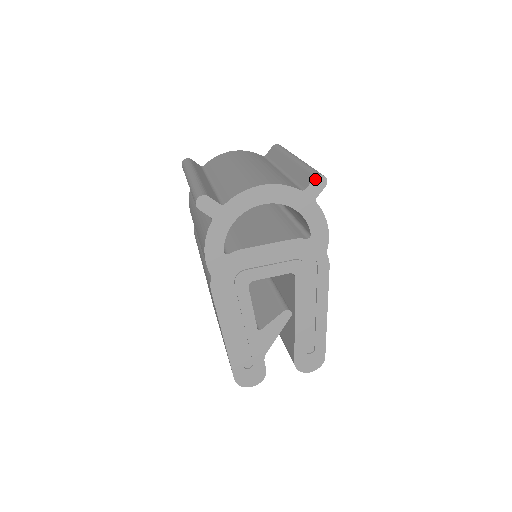
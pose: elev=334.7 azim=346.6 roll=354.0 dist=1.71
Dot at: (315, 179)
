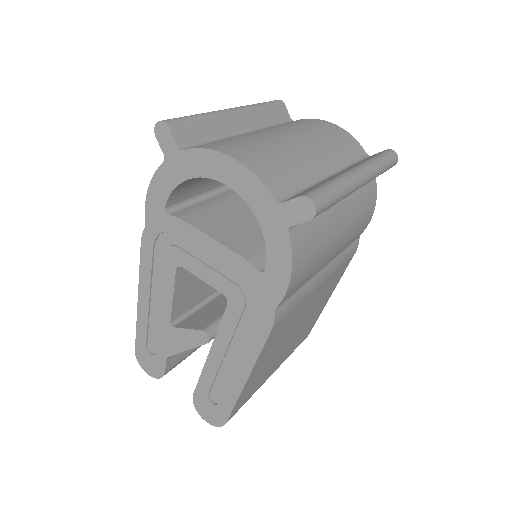
Dot at: (300, 198)
